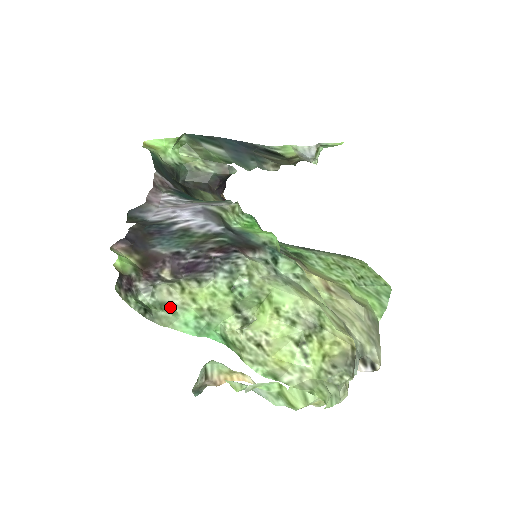
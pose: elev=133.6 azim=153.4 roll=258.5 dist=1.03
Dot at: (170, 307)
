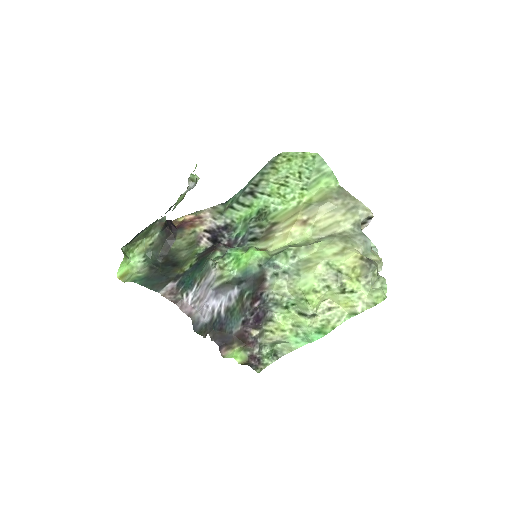
Dot at: (279, 341)
